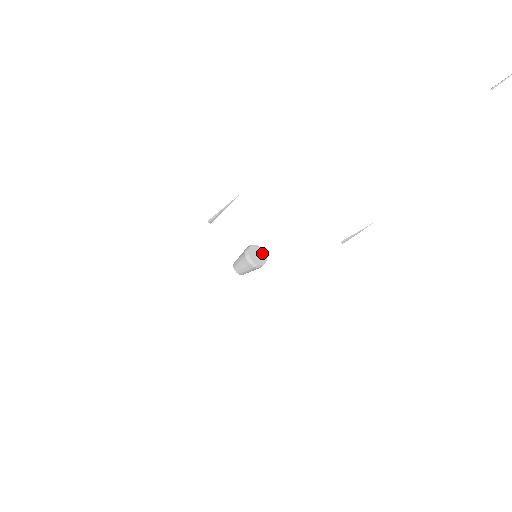
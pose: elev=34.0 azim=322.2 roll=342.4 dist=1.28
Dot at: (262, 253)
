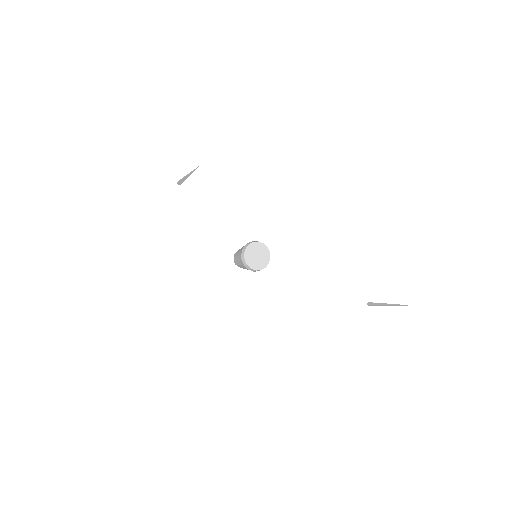
Dot at: (266, 257)
